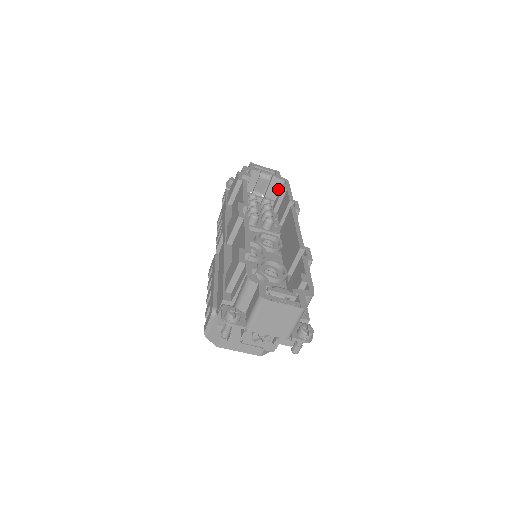
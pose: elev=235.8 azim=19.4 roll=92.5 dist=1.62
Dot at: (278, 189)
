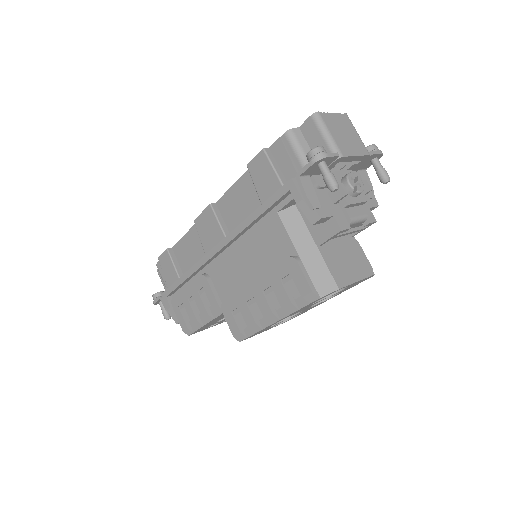
Dot at: occluded
